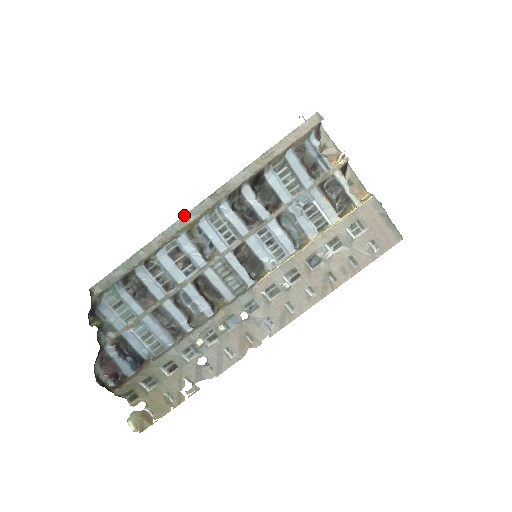
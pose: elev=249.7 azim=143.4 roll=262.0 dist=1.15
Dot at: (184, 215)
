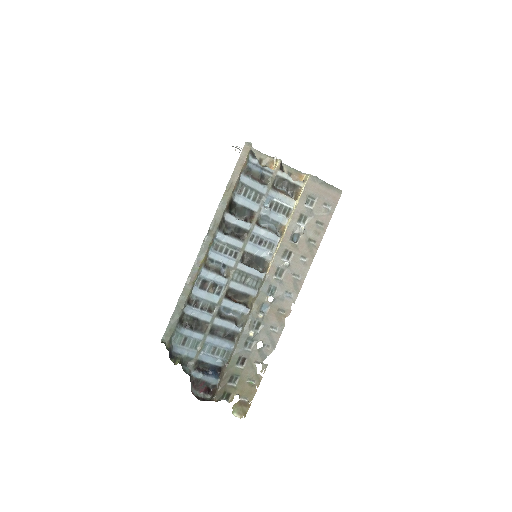
Dot at: (197, 256)
